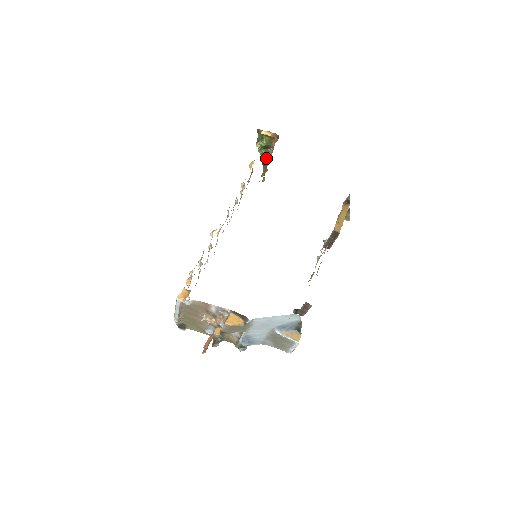
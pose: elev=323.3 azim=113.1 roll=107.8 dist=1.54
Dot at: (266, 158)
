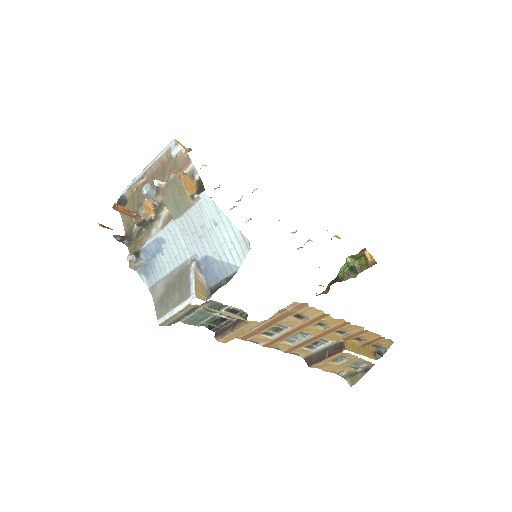
Dot at: (344, 270)
